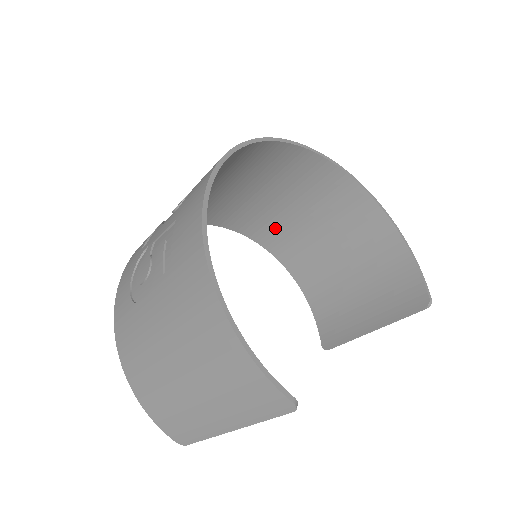
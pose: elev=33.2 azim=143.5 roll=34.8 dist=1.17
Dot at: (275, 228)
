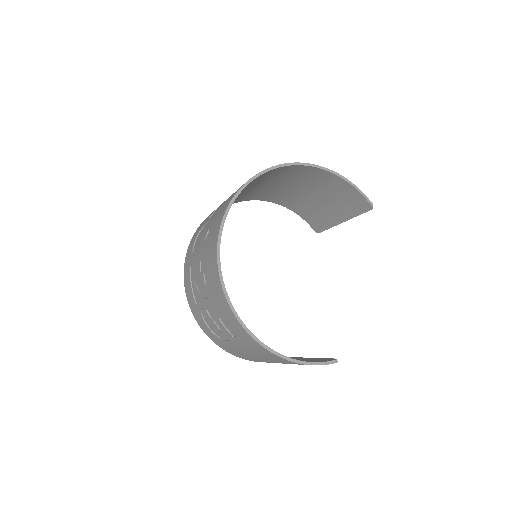
Dot at: (243, 196)
